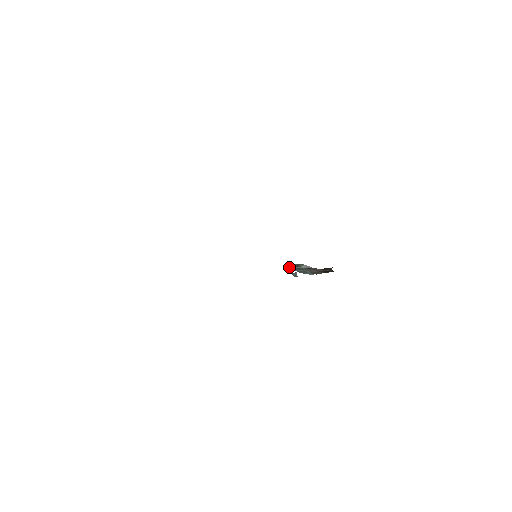
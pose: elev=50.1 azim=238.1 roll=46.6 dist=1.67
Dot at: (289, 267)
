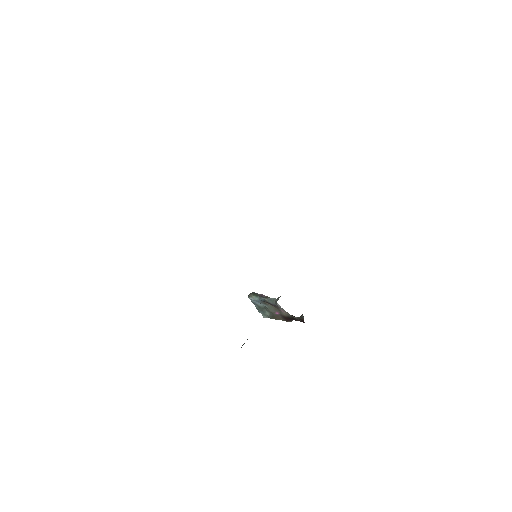
Dot at: (254, 295)
